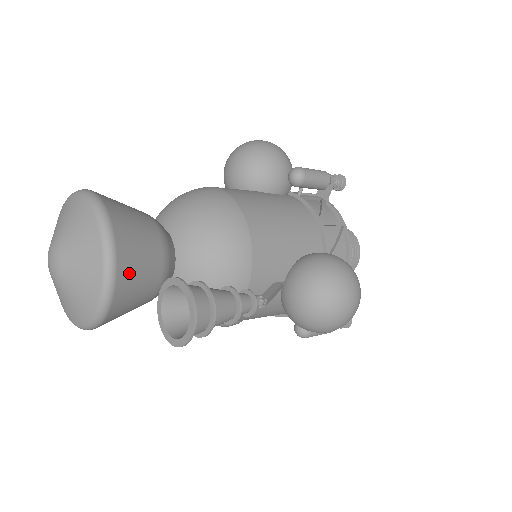
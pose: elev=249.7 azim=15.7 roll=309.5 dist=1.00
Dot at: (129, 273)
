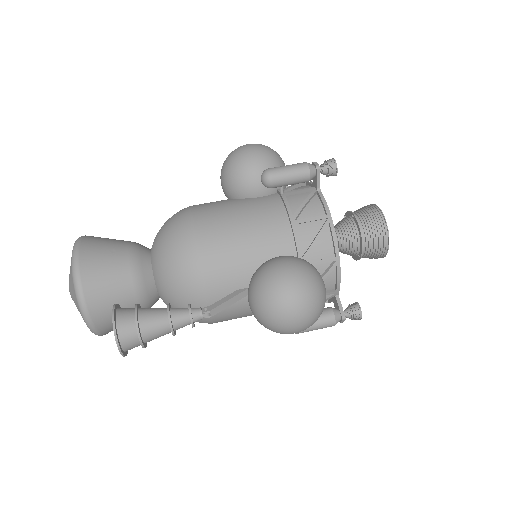
Dot at: (99, 300)
